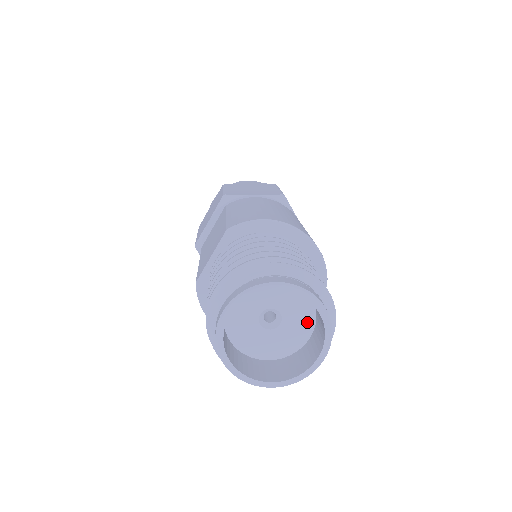
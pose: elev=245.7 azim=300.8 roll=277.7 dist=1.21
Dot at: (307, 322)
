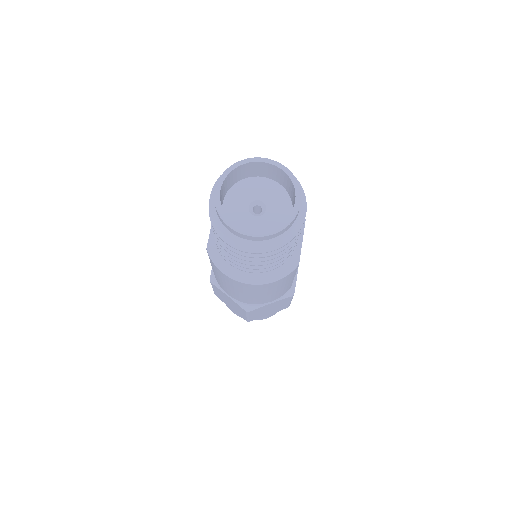
Dot at: (285, 202)
